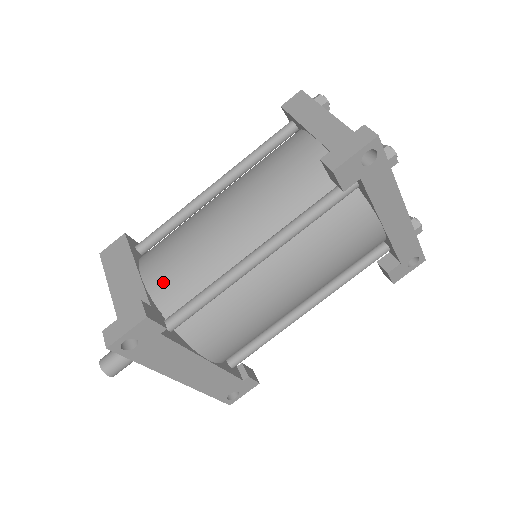
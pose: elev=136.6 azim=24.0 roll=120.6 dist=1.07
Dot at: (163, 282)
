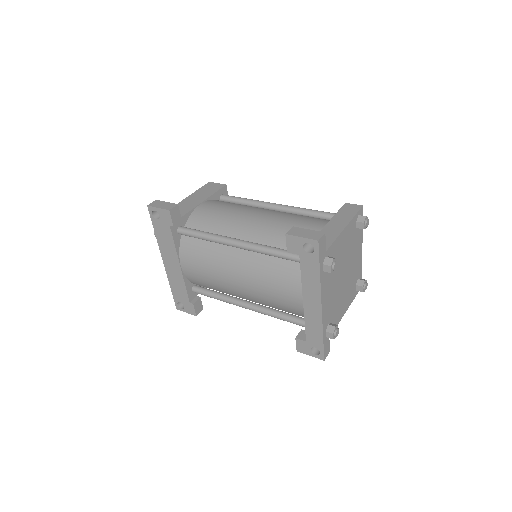
Dot at: (202, 213)
